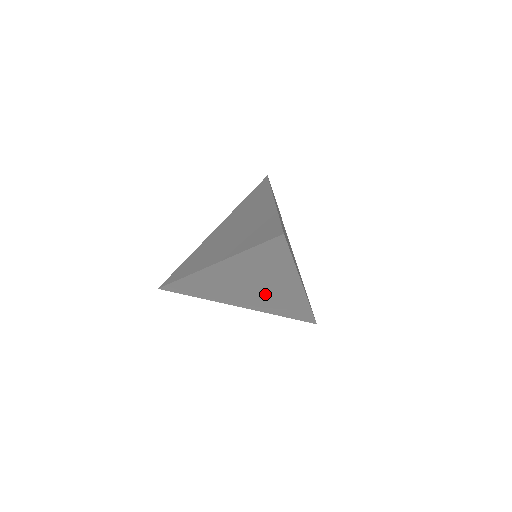
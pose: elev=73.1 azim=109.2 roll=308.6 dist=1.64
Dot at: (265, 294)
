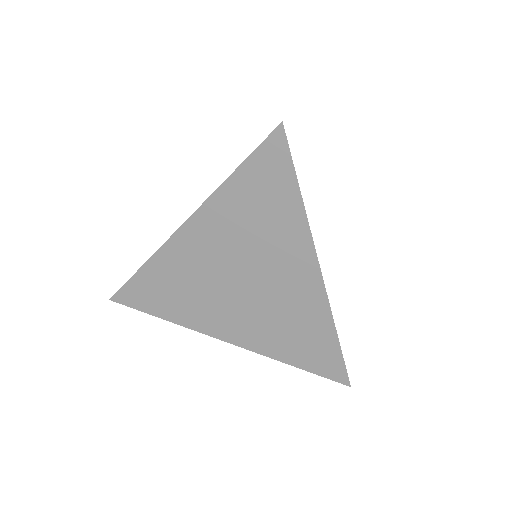
Dot at: (263, 300)
